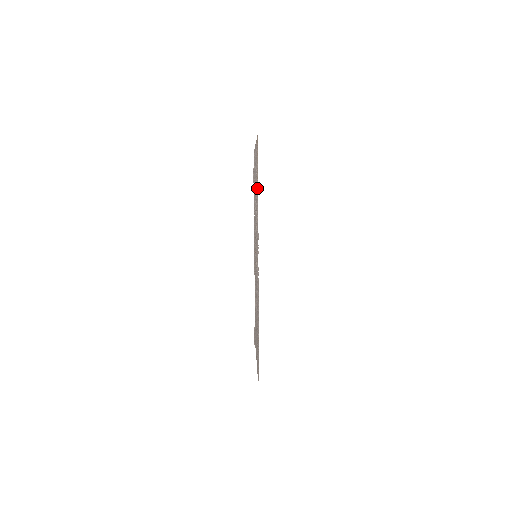
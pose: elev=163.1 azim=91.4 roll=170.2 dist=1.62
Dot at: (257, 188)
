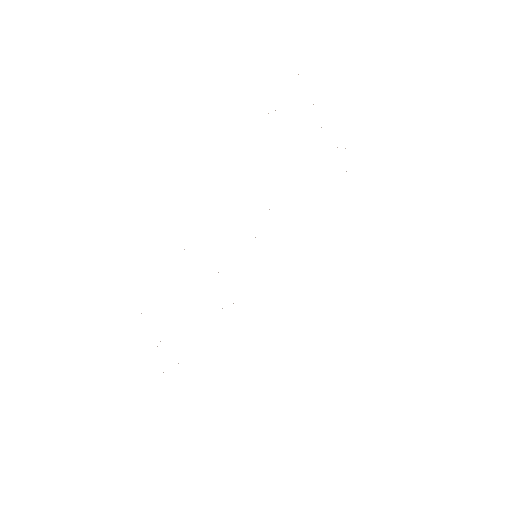
Dot at: occluded
